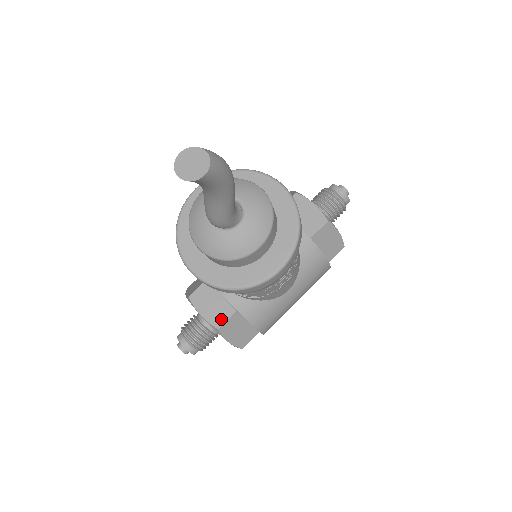
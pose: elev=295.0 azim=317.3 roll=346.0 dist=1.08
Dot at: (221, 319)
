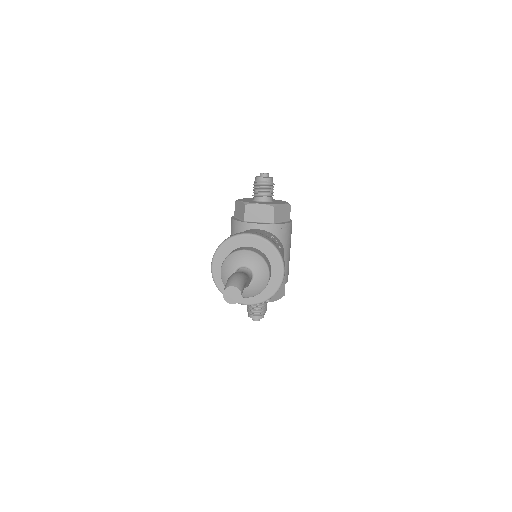
Dot at: occluded
